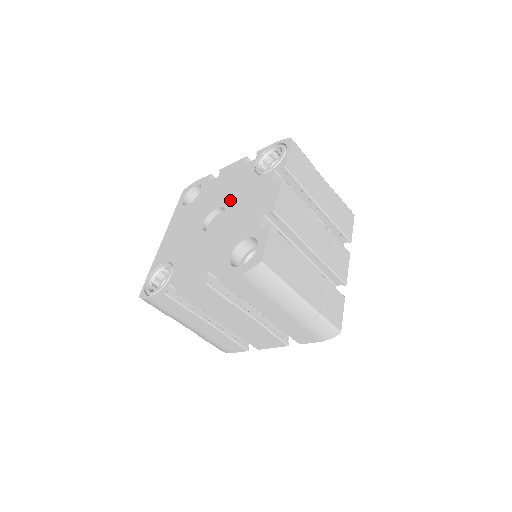
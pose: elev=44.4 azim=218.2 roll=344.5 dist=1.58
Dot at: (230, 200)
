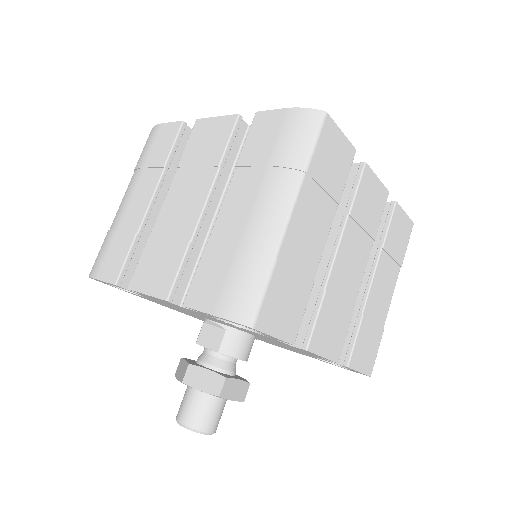
Dot at: occluded
